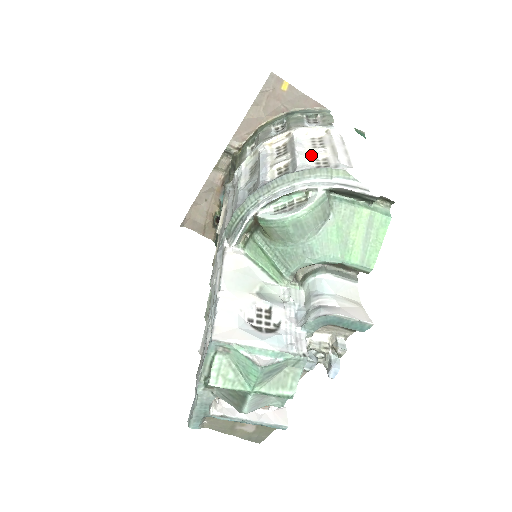
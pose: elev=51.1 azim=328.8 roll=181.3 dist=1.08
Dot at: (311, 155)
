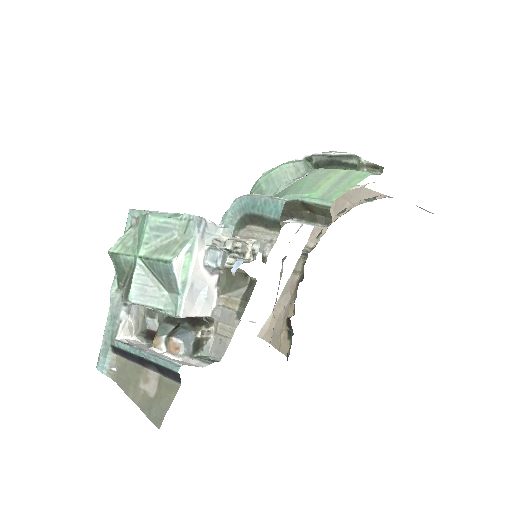
Dot at: occluded
